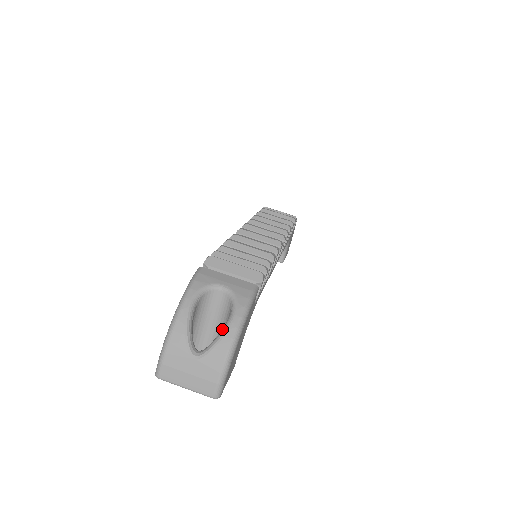
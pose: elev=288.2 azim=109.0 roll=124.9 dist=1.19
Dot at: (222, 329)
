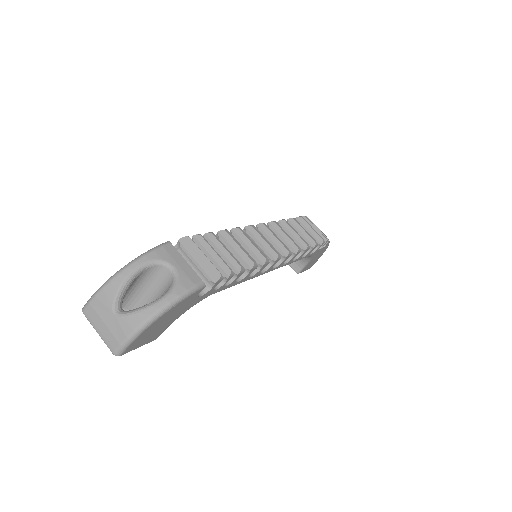
Dot at: (149, 303)
